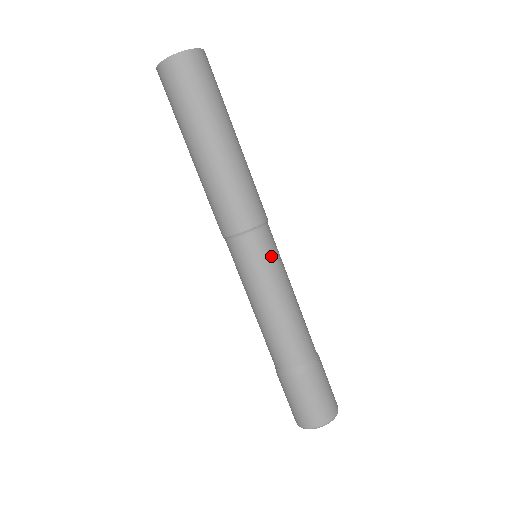
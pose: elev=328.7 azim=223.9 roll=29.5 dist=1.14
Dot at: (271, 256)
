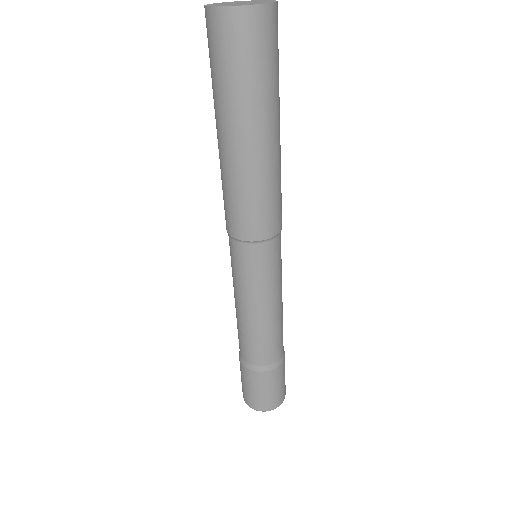
Dot at: (259, 272)
